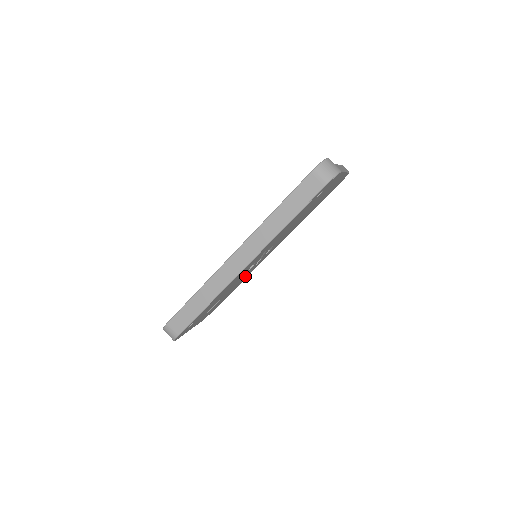
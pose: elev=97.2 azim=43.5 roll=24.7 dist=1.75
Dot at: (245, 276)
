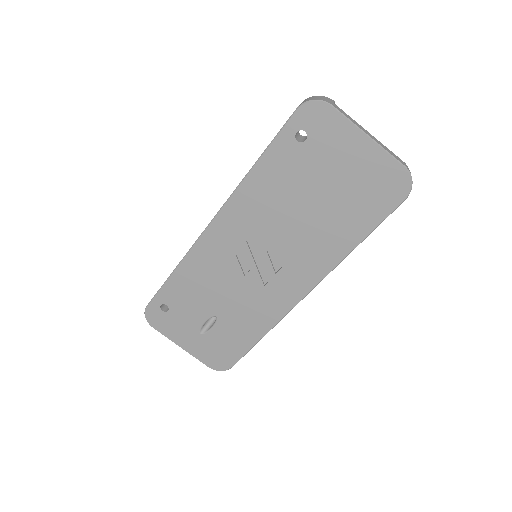
Dot at: (257, 308)
